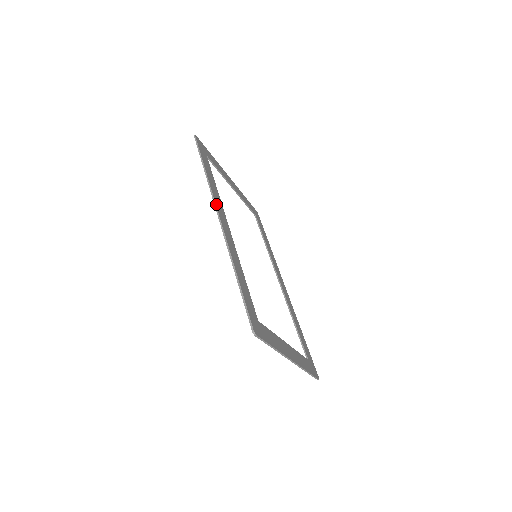
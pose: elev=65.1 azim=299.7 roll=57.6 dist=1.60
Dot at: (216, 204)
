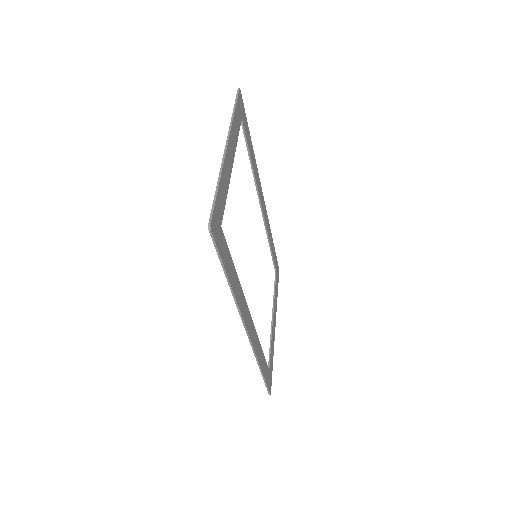
Dot at: (244, 320)
